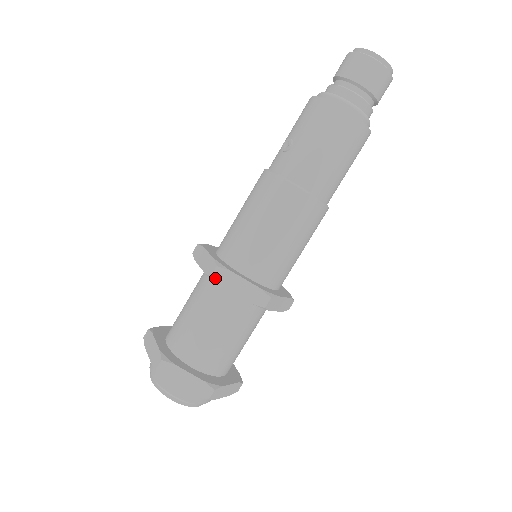
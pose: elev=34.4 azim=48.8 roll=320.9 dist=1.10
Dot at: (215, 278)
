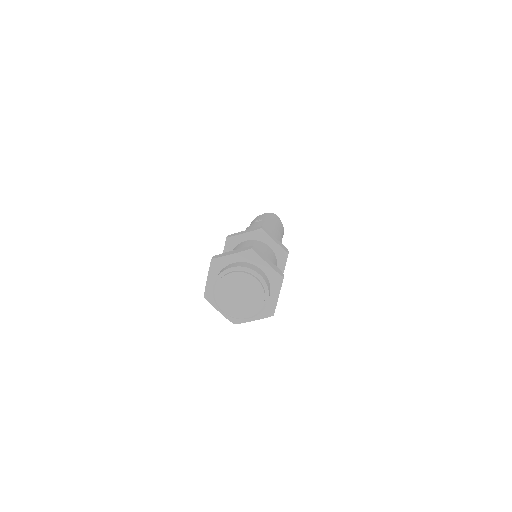
Dot at: (264, 230)
